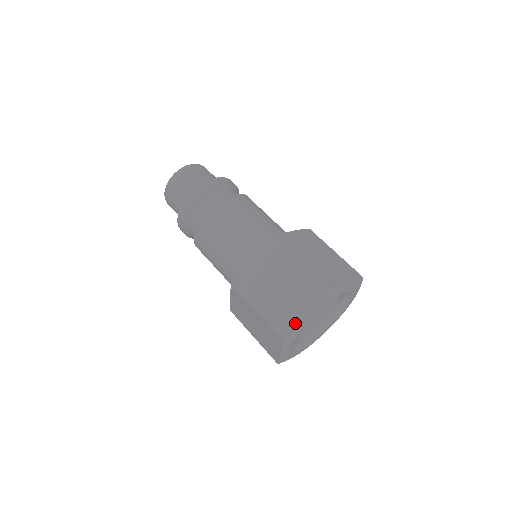
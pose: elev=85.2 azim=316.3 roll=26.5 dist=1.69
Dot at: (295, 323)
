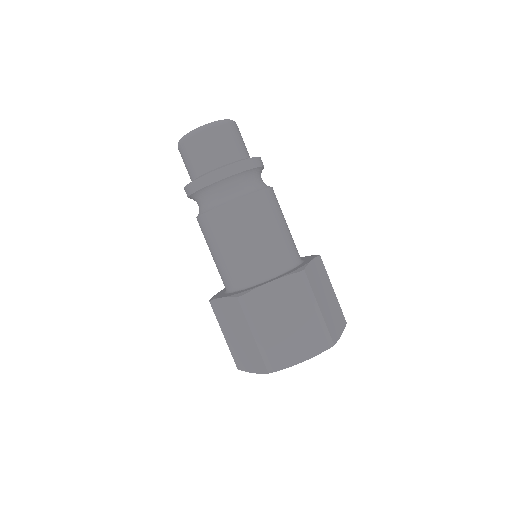
Dot at: (287, 362)
